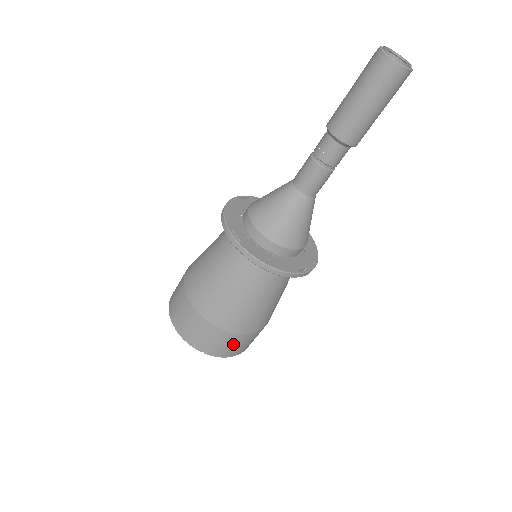
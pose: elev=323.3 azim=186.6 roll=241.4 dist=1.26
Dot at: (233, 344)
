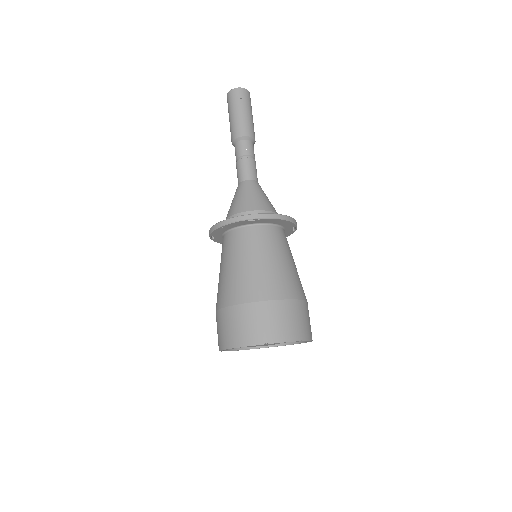
Dot at: (247, 321)
